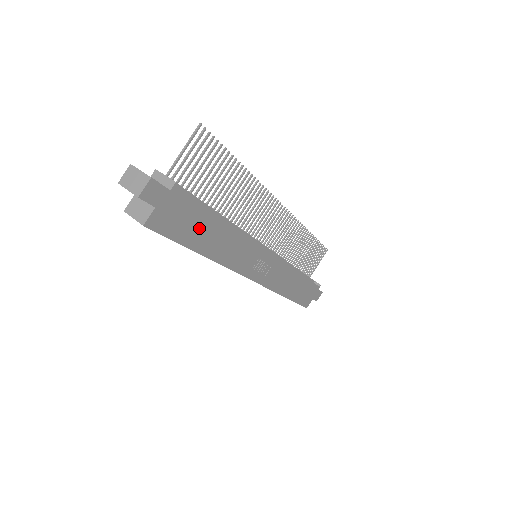
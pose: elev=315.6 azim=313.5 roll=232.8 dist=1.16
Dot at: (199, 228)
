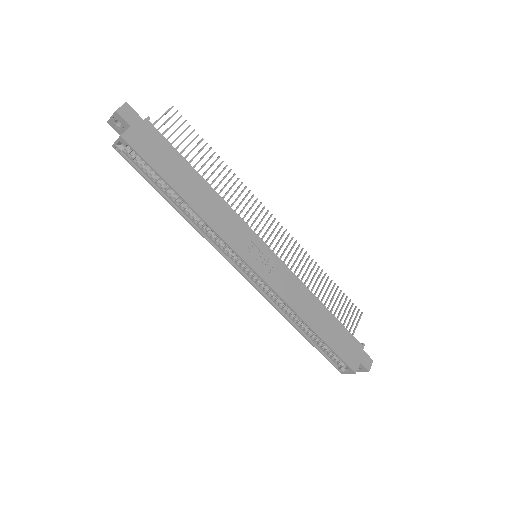
Dot at: (175, 169)
